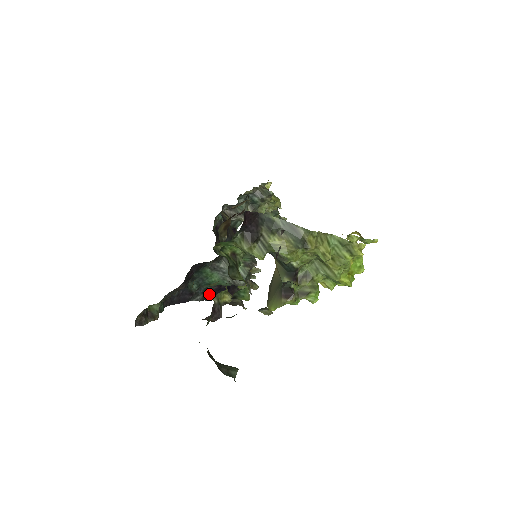
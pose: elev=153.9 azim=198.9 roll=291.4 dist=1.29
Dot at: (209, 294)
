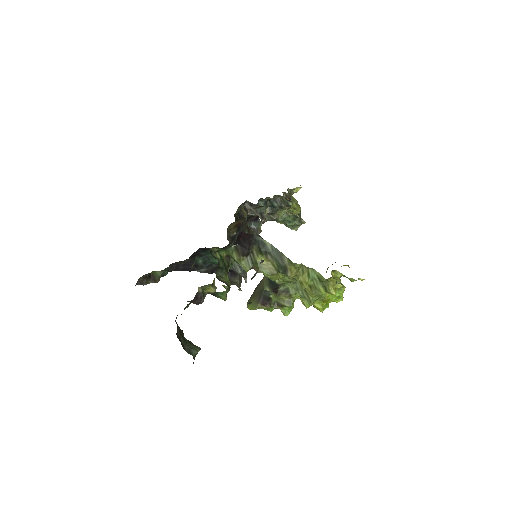
Dot at: (213, 269)
